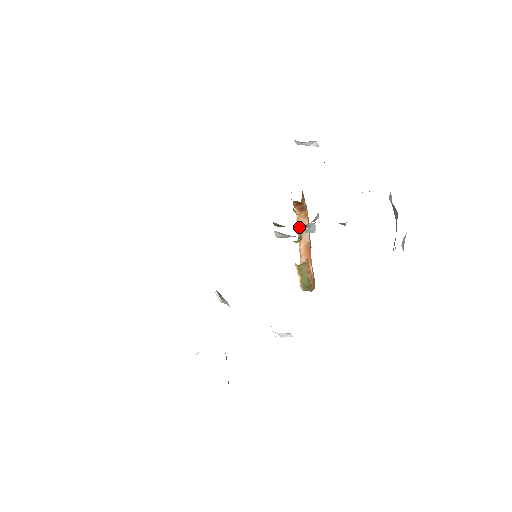
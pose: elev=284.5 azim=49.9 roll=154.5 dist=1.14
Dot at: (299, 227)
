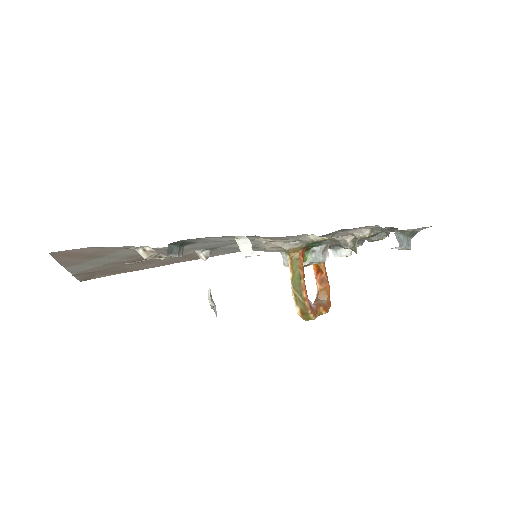
Dot at: (317, 298)
